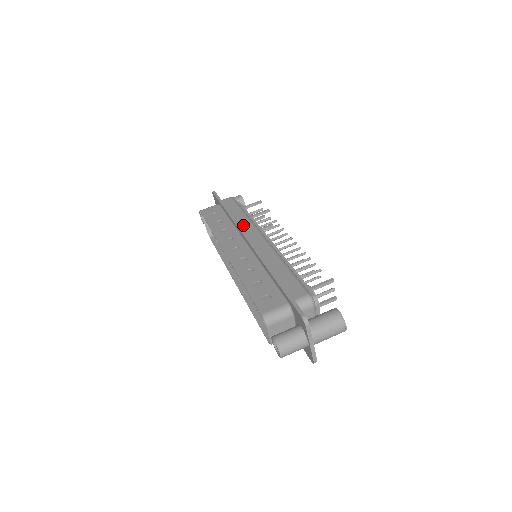
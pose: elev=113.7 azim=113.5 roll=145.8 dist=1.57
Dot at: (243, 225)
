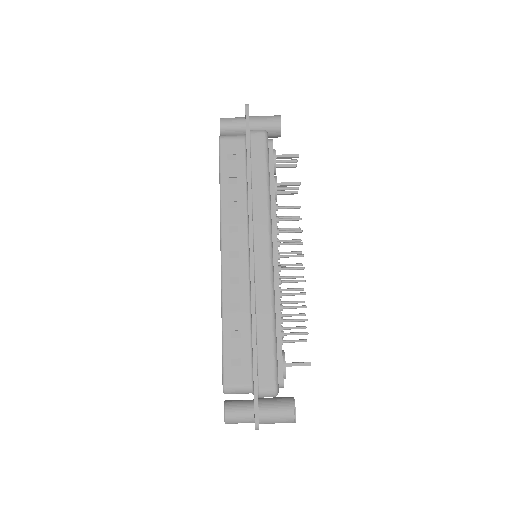
Dot at: (257, 214)
